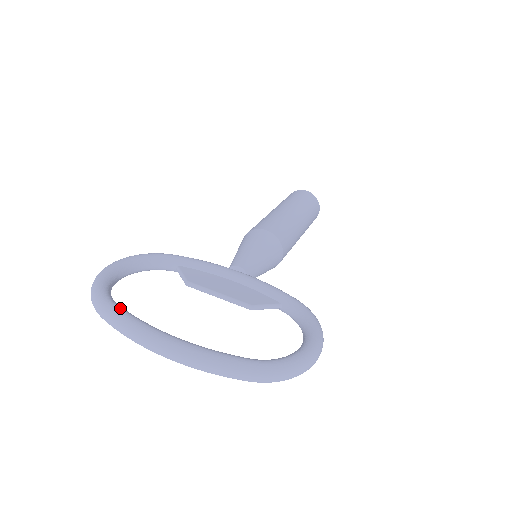
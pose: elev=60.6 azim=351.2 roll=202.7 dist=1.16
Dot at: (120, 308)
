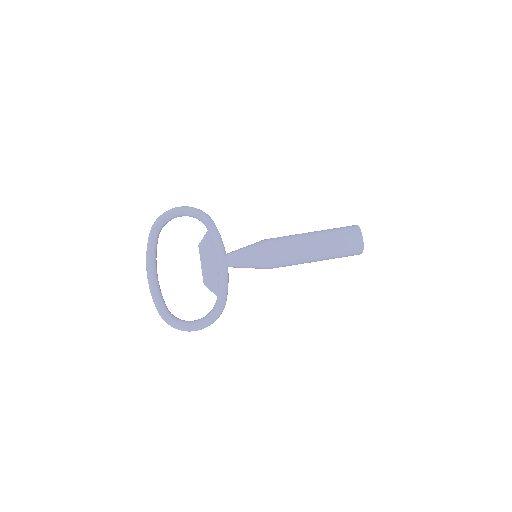
Dot at: (153, 240)
